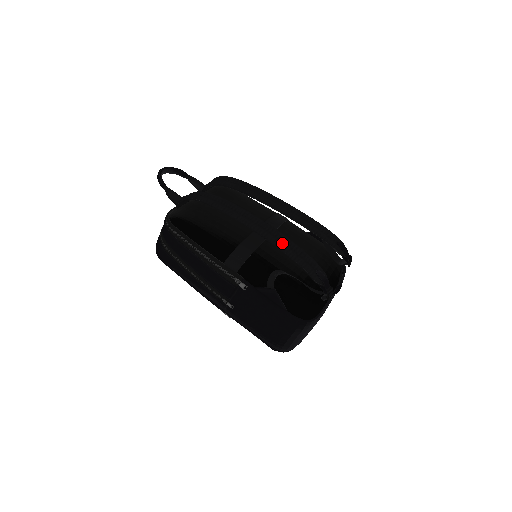
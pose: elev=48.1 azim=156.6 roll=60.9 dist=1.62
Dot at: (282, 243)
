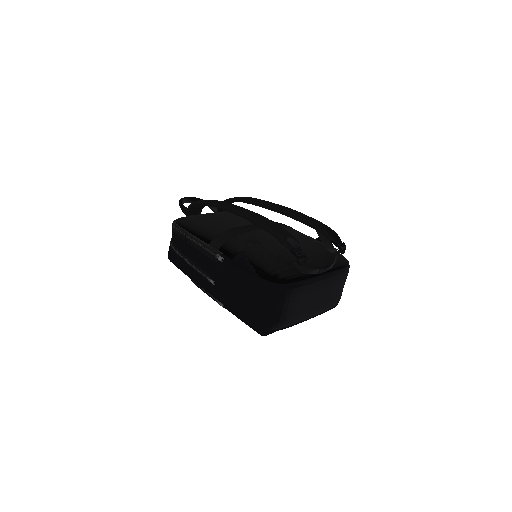
Dot at: (258, 219)
